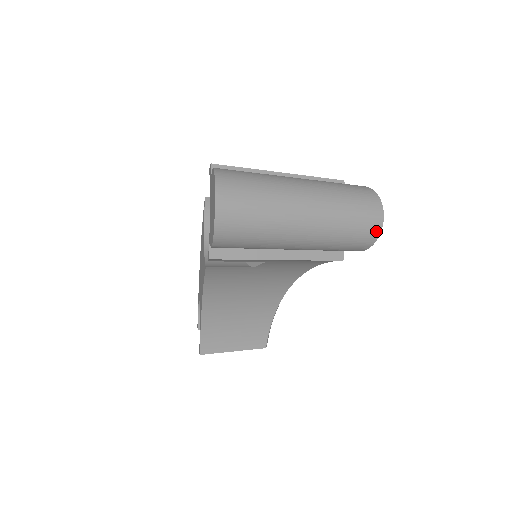
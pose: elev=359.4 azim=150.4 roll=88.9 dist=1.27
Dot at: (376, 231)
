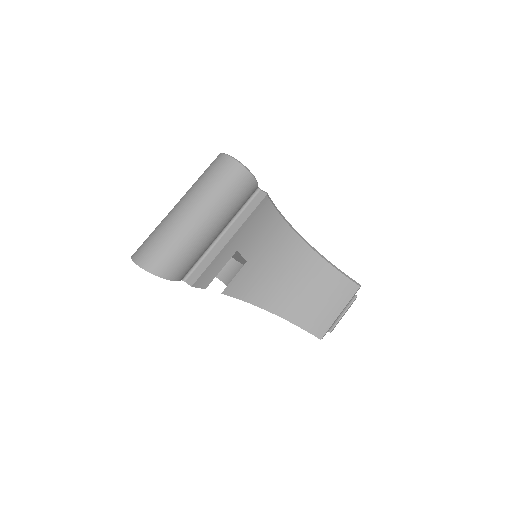
Dot at: (234, 165)
